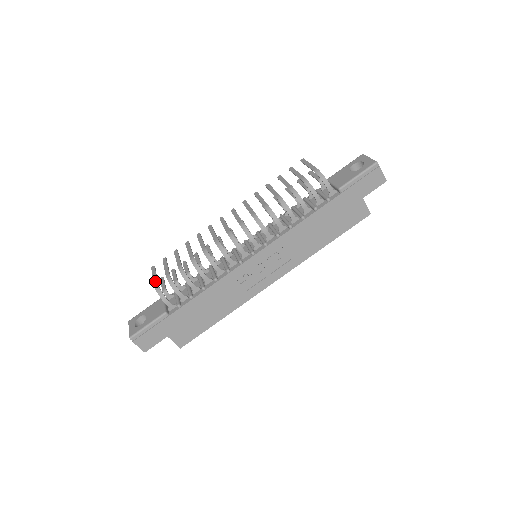
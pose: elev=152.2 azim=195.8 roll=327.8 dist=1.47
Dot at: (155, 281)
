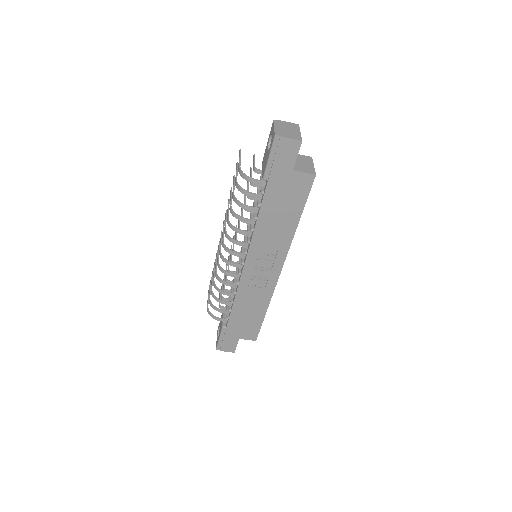
Dot at: (207, 305)
